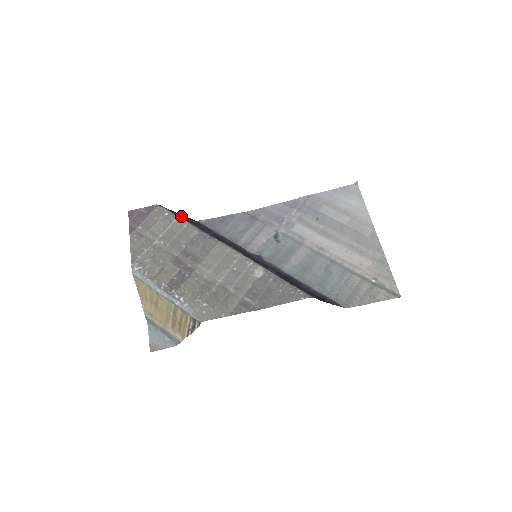
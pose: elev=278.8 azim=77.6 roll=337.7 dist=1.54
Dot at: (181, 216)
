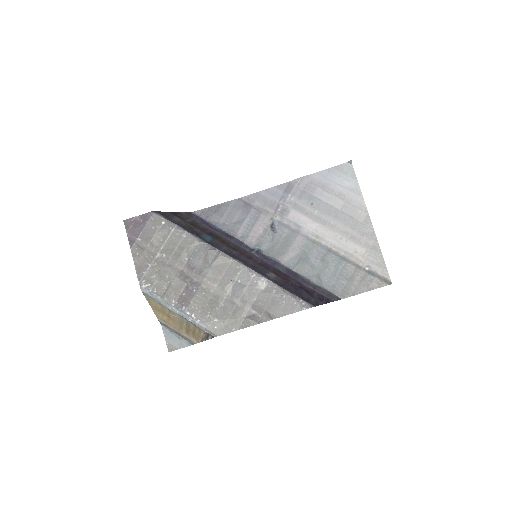
Dot at: (177, 218)
